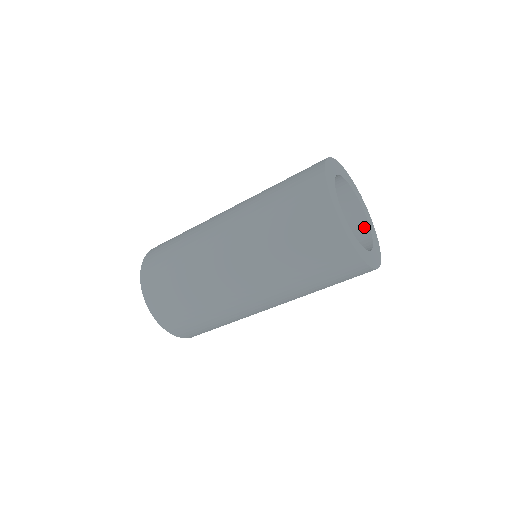
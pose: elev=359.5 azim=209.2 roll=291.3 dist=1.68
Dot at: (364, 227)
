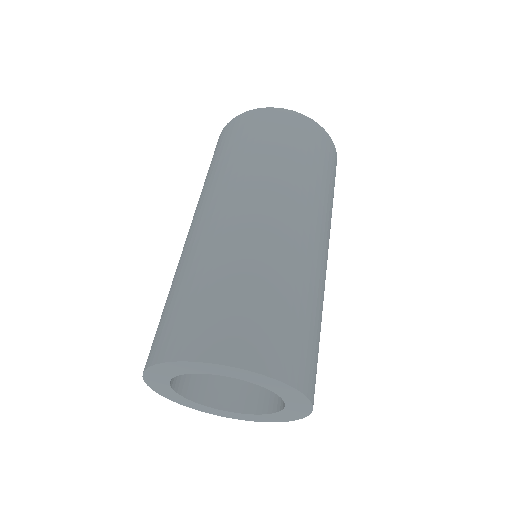
Dot at: occluded
